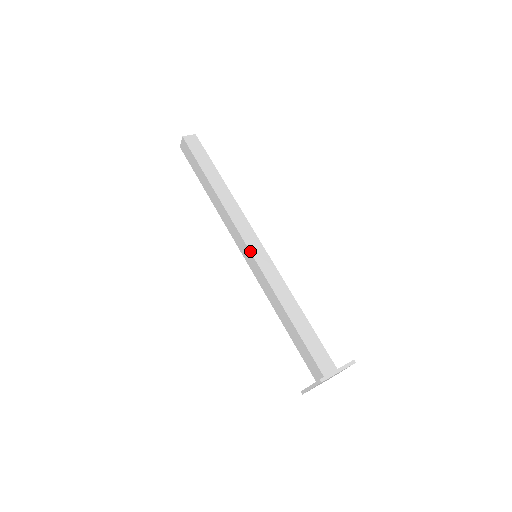
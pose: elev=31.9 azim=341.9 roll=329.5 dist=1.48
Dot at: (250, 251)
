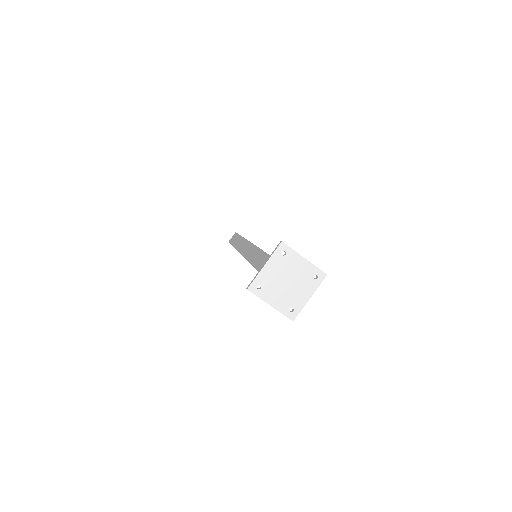
Dot at: occluded
